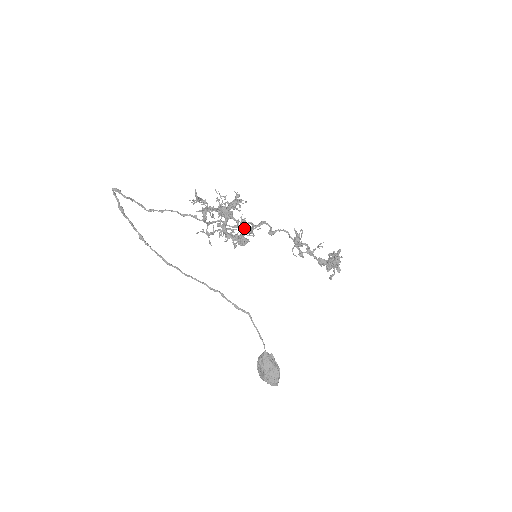
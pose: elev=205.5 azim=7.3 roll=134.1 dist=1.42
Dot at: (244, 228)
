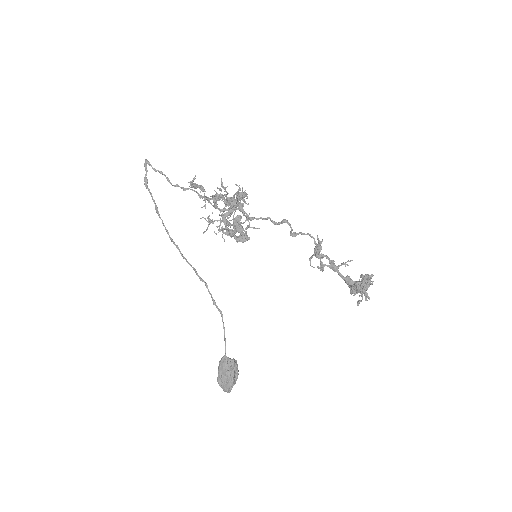
Dot at: (235, 225)
